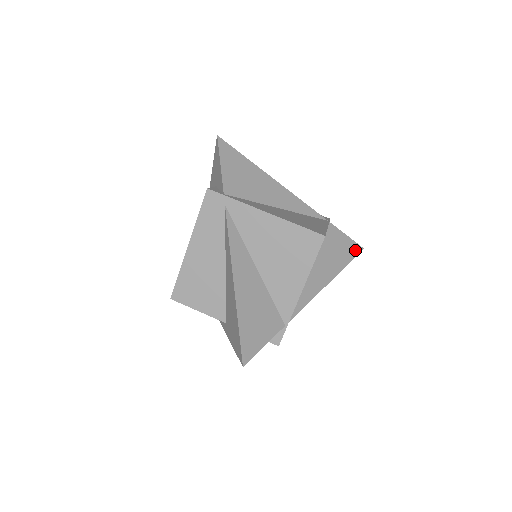
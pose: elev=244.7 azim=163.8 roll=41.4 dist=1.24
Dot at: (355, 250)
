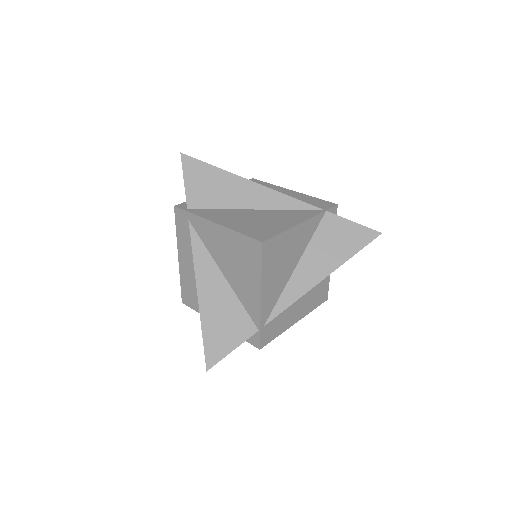
Dot at: (366, 237)
